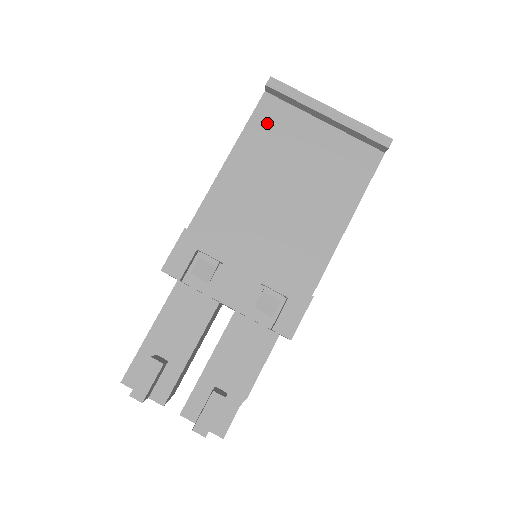
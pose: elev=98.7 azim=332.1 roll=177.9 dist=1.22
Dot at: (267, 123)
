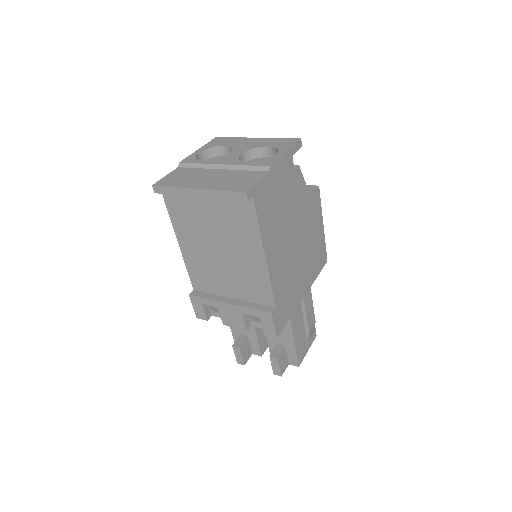
Dot at: (178, 210)
